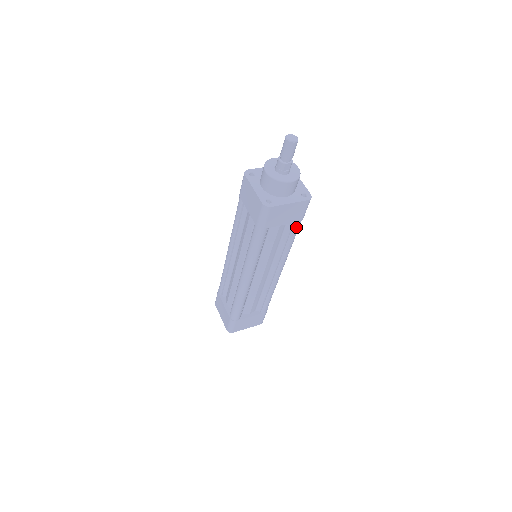
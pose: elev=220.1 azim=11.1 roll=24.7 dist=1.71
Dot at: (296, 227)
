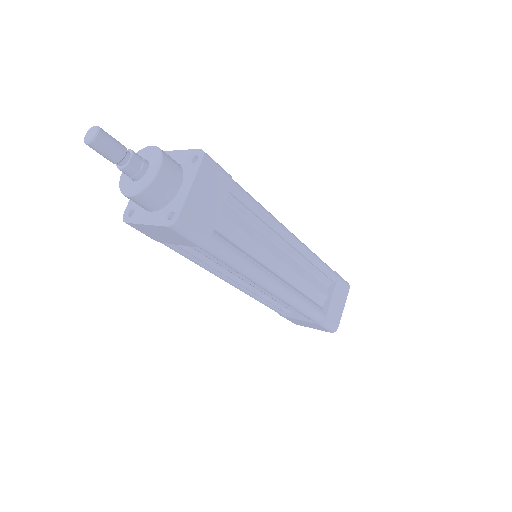
Dot at: (238, 192)
